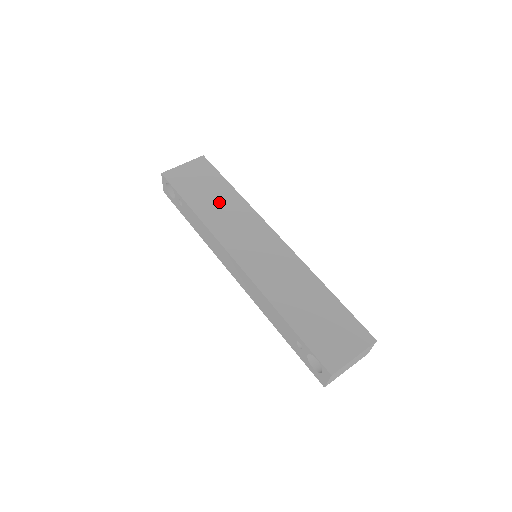
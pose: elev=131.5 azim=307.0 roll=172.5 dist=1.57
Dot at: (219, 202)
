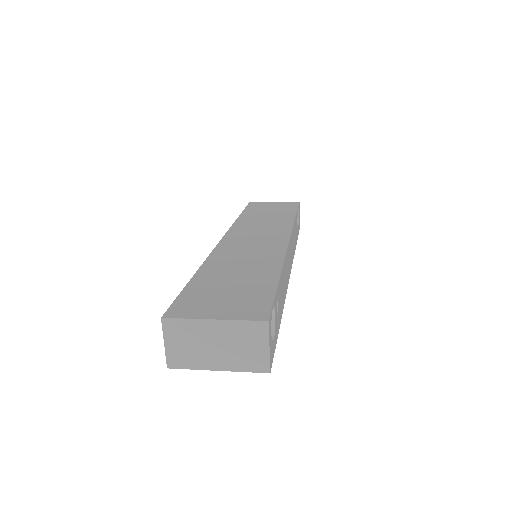
Dot at: (268, 217)
